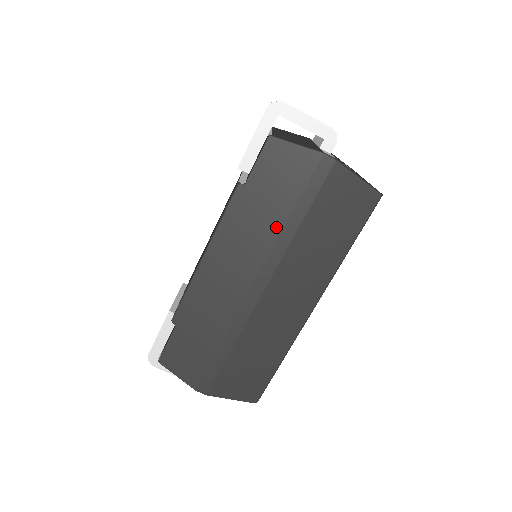
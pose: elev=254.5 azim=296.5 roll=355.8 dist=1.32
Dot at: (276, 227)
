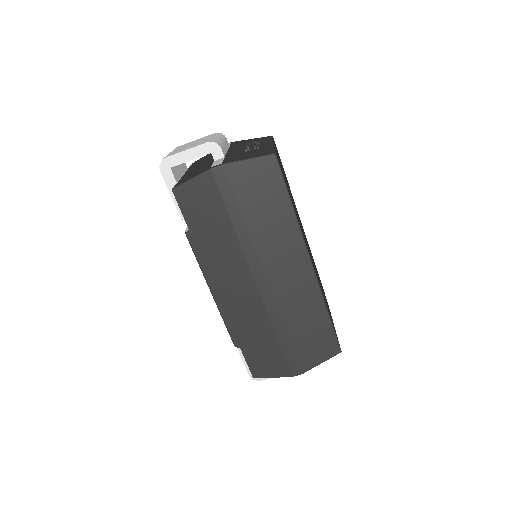
Dot at: (232, 238)
